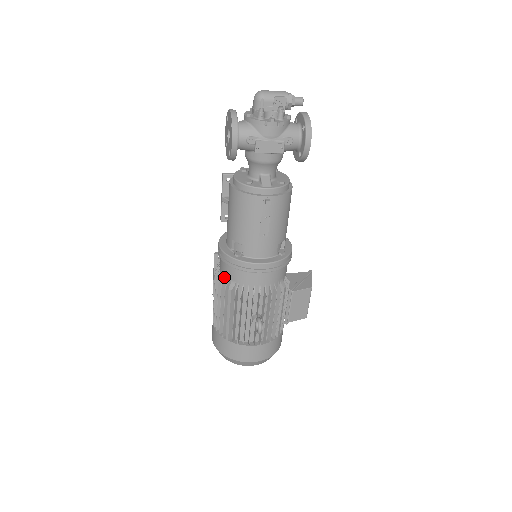
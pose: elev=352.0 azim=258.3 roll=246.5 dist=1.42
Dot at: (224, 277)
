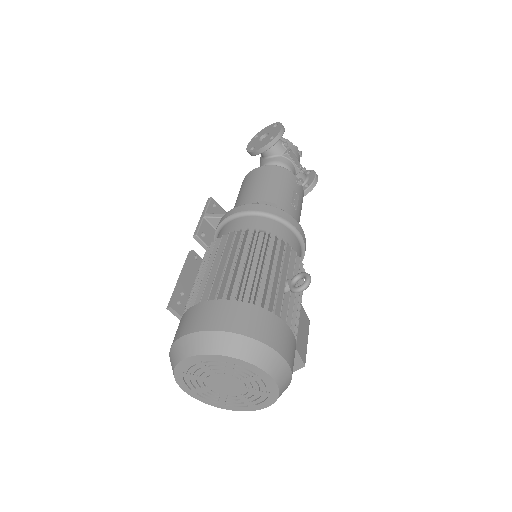
Dot at: occluded
